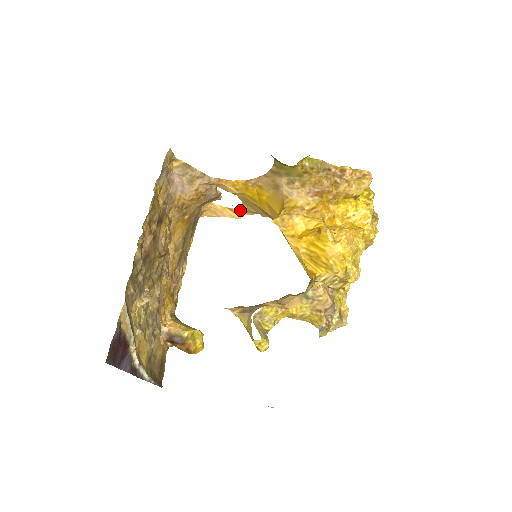
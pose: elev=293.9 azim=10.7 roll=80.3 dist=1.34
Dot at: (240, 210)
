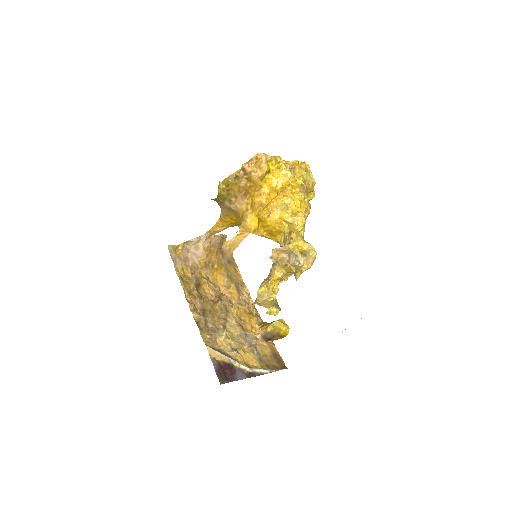
Dot at: occluded
